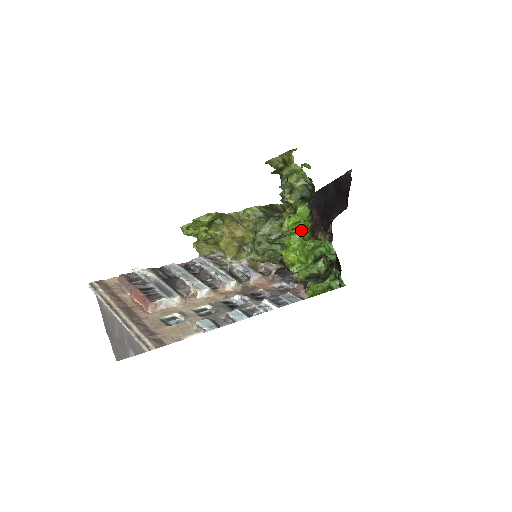
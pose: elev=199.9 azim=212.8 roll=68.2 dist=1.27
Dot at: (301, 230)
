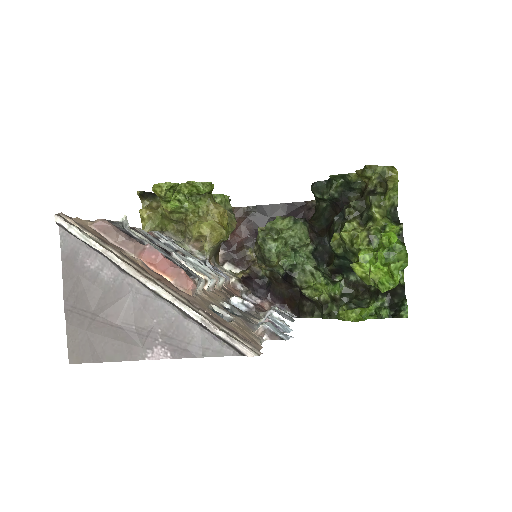
Dot at: (389, 250)
